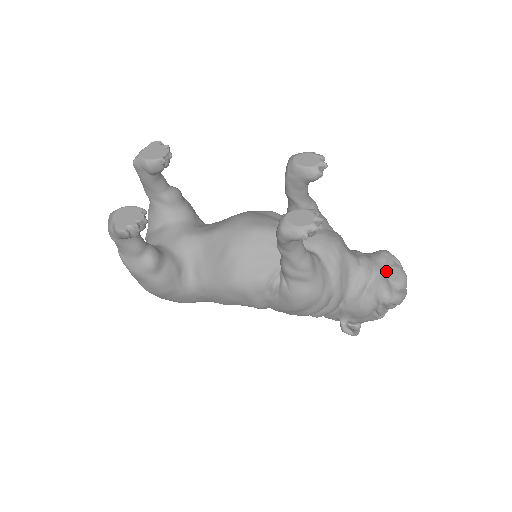
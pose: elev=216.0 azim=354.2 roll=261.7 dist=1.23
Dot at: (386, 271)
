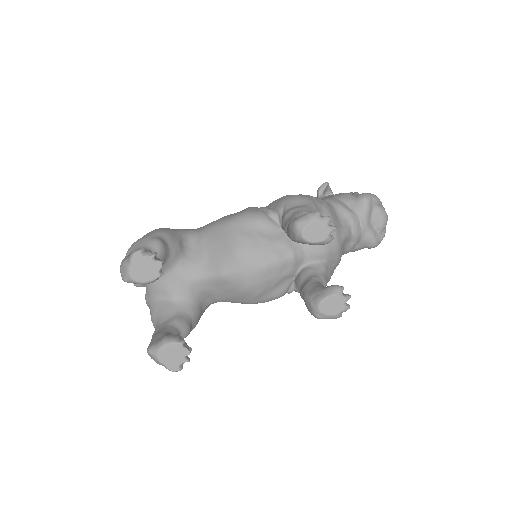
Dot at: (371, 221)
